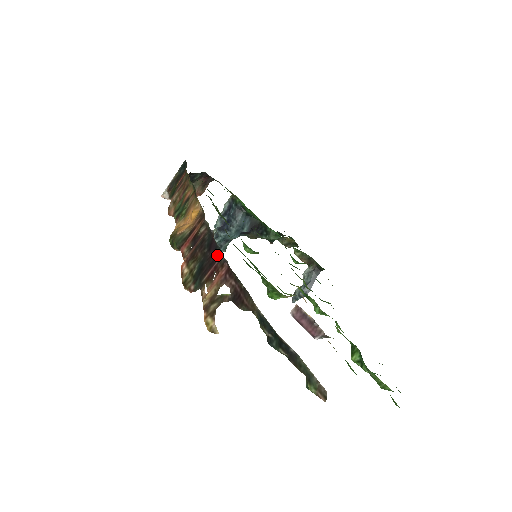
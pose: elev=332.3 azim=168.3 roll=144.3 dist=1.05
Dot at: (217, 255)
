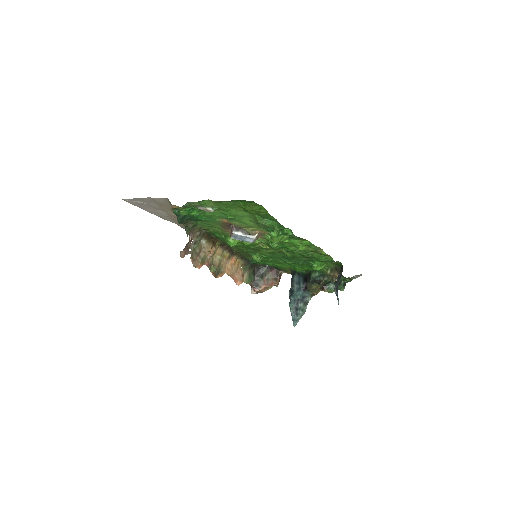
Dot at: occluded
